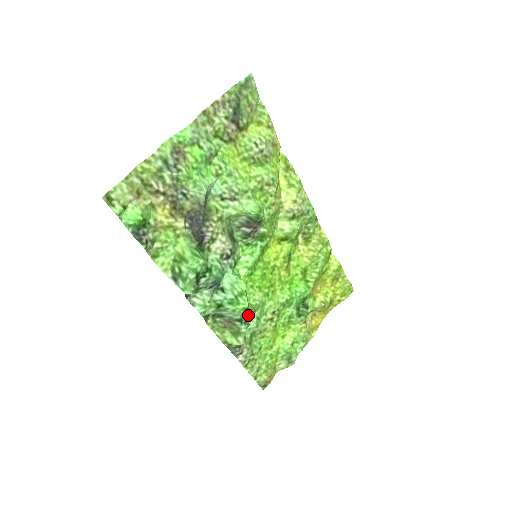
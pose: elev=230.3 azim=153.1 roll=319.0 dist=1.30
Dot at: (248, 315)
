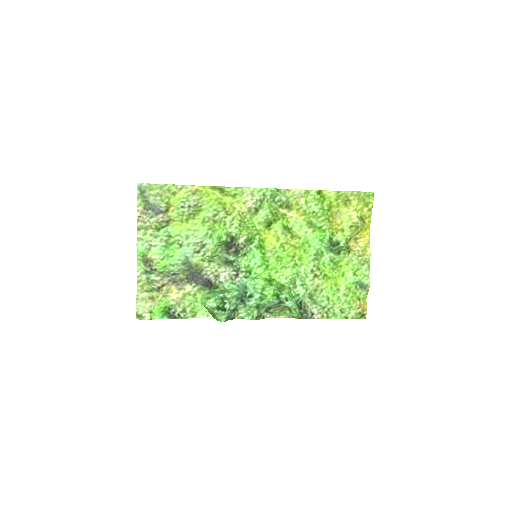
Dot at: (285, 293)
